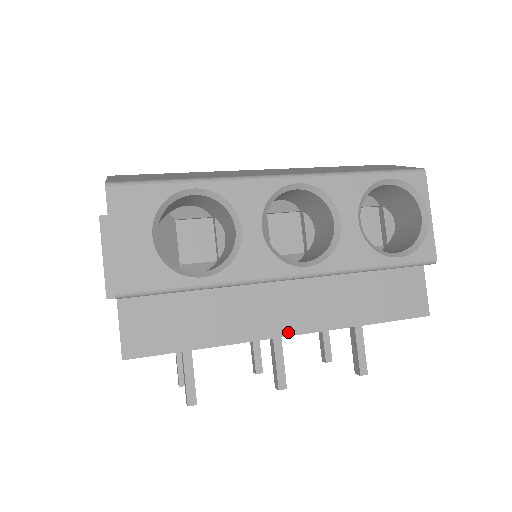
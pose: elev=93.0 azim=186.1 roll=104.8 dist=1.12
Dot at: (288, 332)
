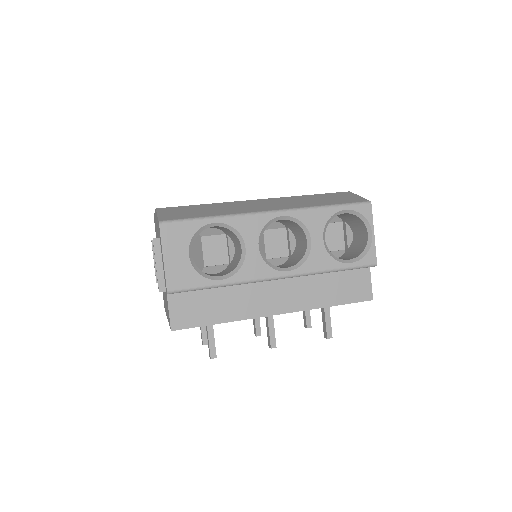
Dot at: (276, 312)
